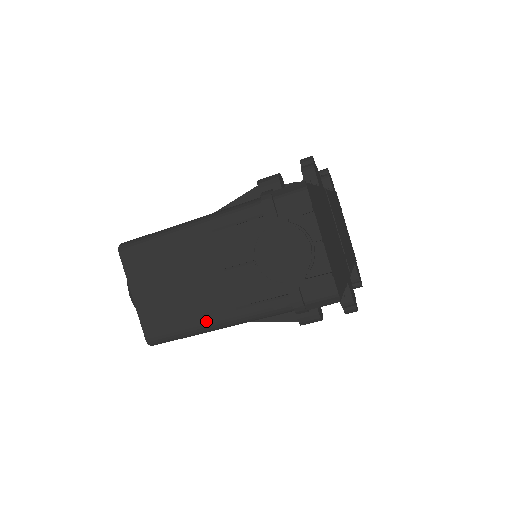
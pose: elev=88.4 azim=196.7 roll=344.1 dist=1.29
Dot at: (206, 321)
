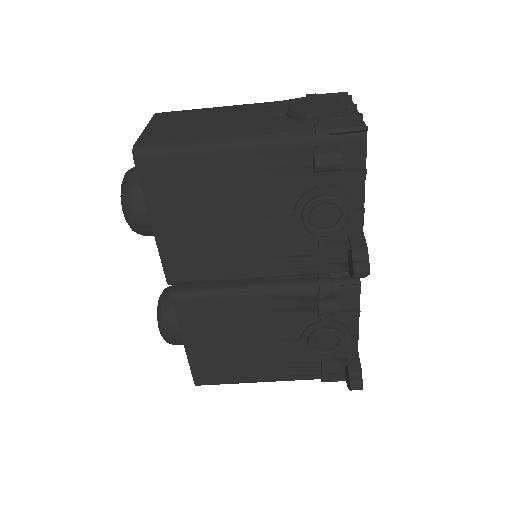
Dot at: (213, 137)
